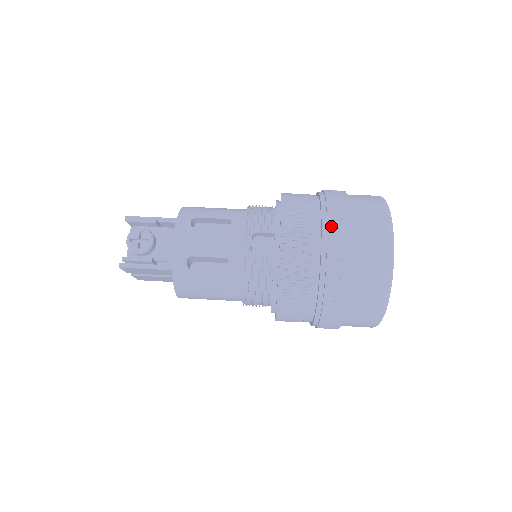
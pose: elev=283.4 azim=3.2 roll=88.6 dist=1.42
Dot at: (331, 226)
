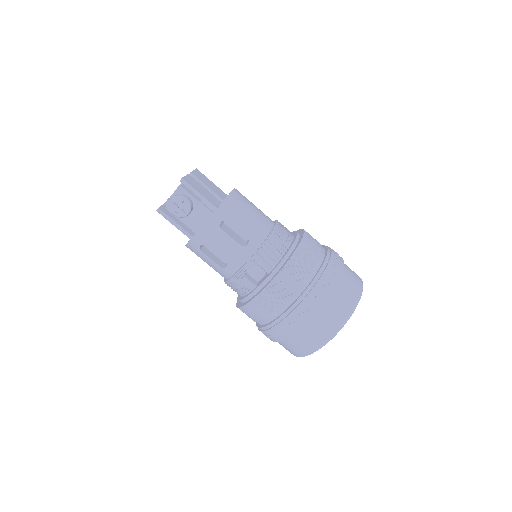
Dot at: (301, 306)
